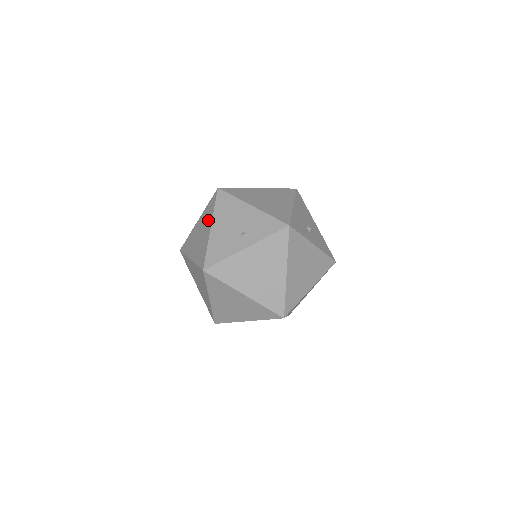
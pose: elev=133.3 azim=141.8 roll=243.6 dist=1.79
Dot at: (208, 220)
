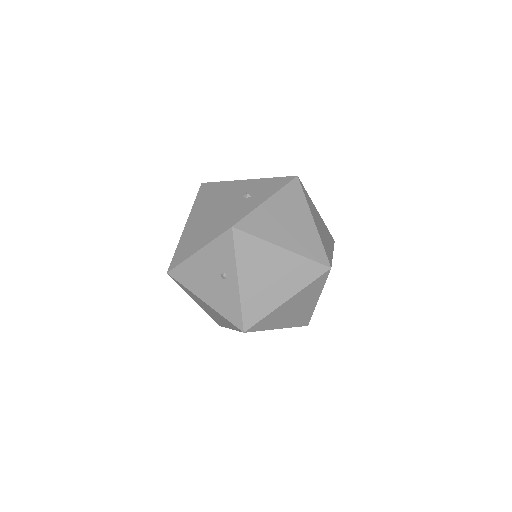
Dot at: (196, 298)
